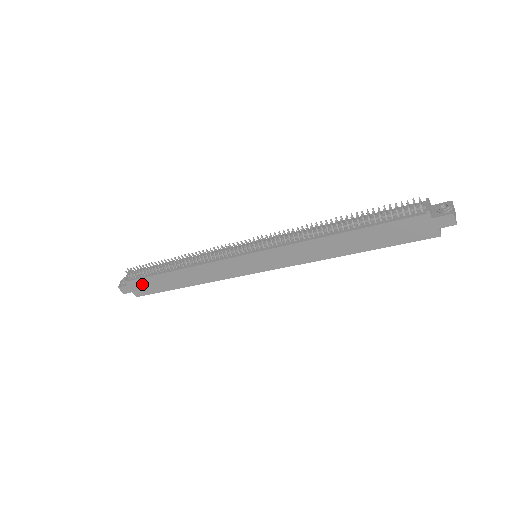
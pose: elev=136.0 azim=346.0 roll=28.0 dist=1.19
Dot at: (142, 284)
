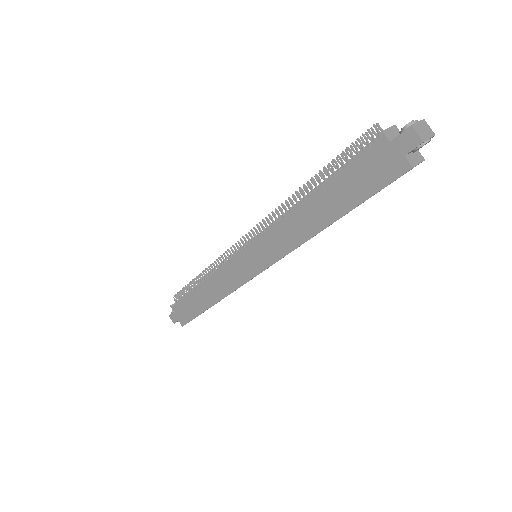
Dot at: (182, 308)
